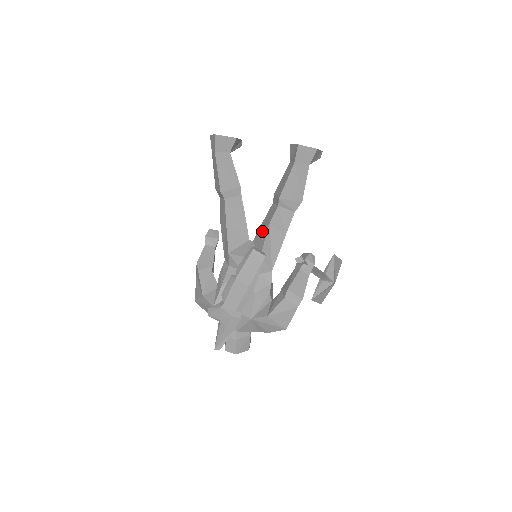
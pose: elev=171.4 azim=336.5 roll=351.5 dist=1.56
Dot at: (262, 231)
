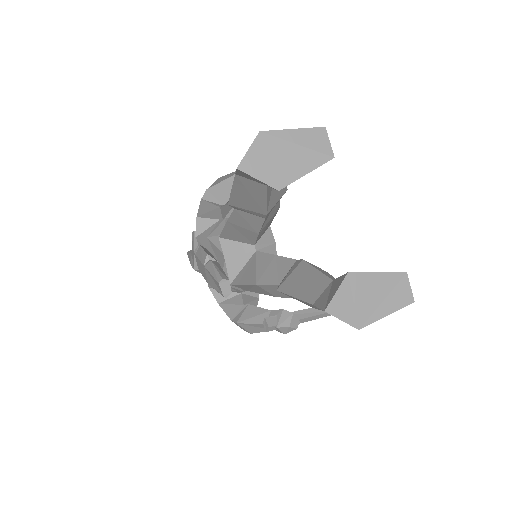
Dot at: (255, 270)
